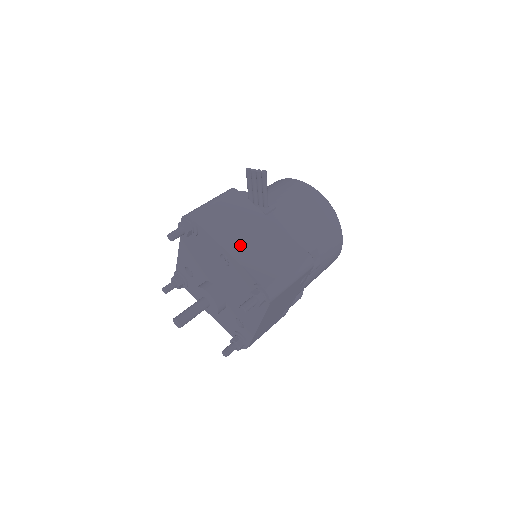
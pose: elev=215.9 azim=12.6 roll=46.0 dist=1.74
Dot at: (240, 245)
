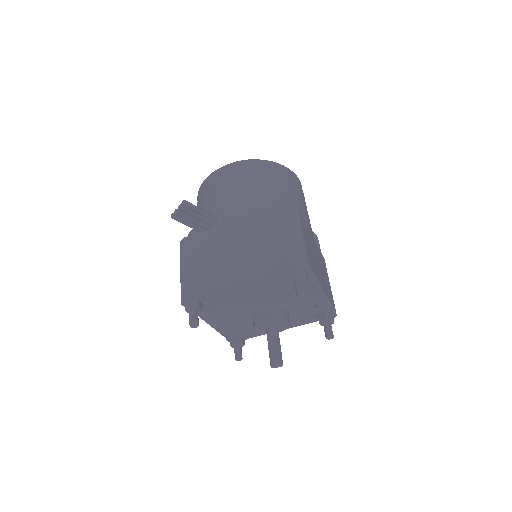
Dot at: (239, 265)
